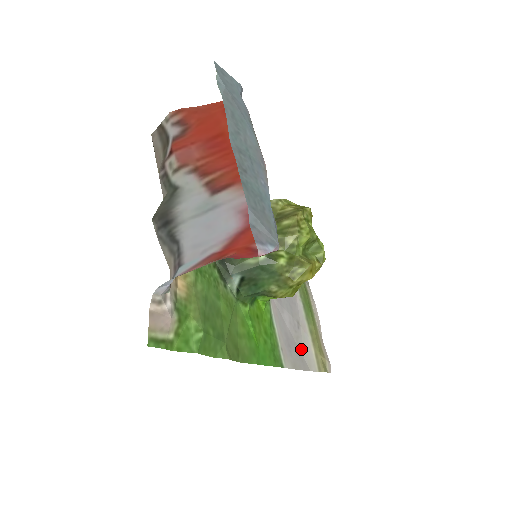
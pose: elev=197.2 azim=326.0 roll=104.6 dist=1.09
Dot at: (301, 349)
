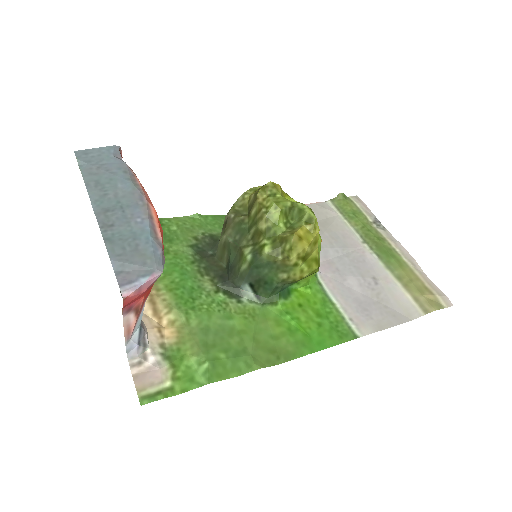
Dot at: (388, 304)
